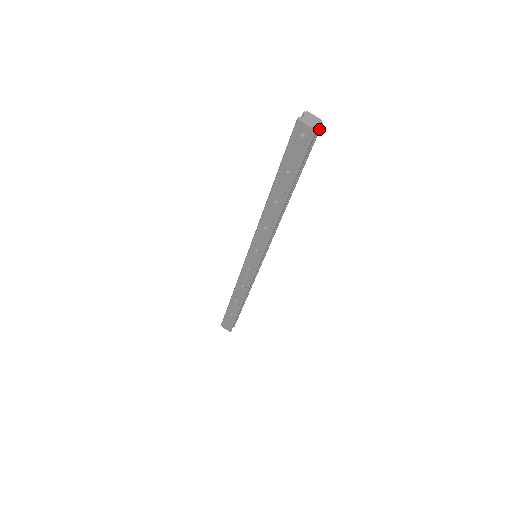
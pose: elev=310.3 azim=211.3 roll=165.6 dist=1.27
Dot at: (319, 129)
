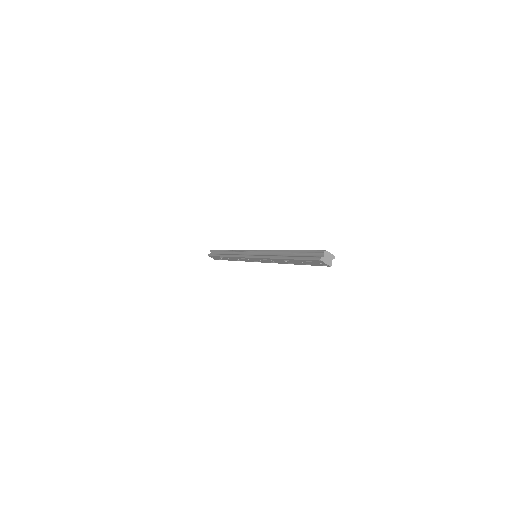
Dot at: (331, 259)
